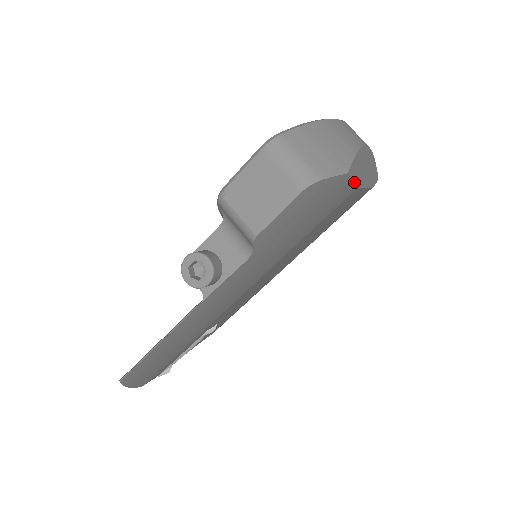
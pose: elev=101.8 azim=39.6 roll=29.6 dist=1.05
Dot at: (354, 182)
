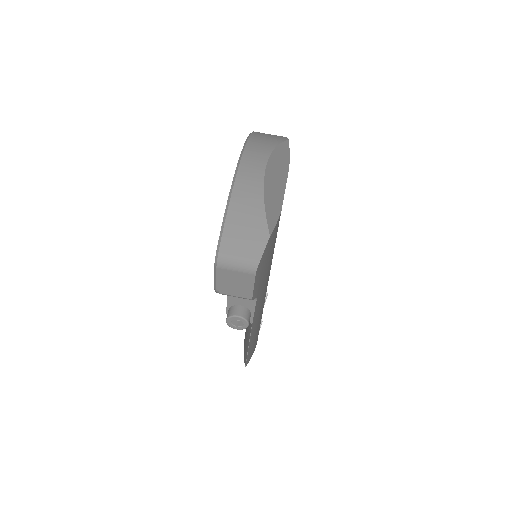
Dot at: (277, 221)
